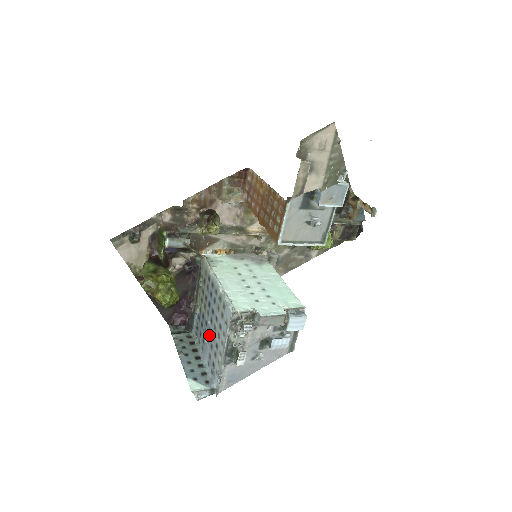
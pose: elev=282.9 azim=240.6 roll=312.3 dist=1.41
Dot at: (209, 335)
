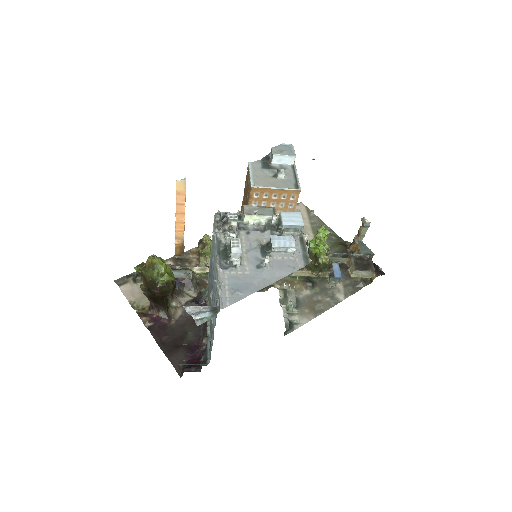
Dot at: (213, 302)
